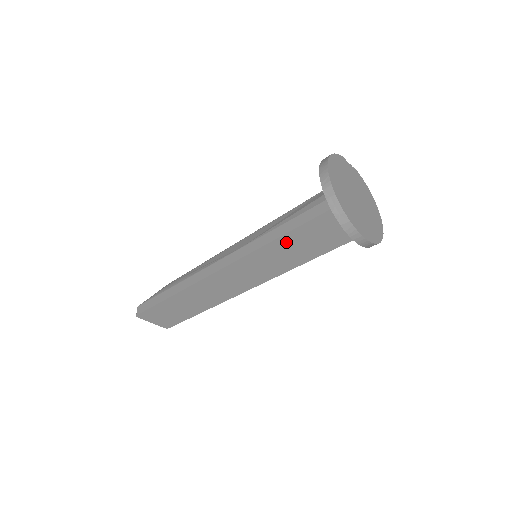
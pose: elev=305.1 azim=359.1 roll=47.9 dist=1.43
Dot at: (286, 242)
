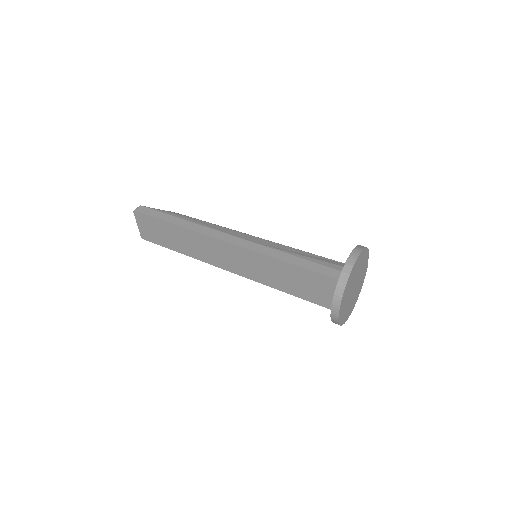
Dot at: (288, 269)
